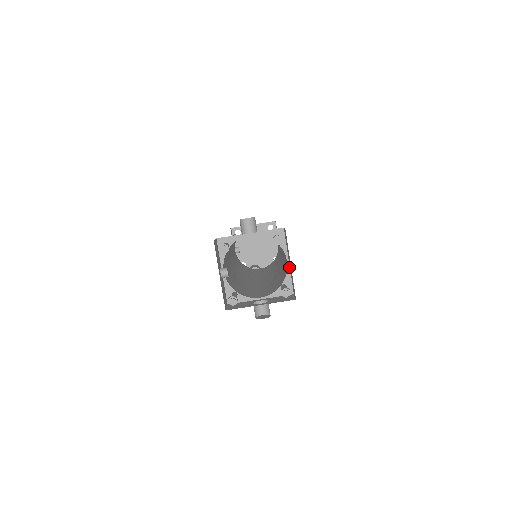
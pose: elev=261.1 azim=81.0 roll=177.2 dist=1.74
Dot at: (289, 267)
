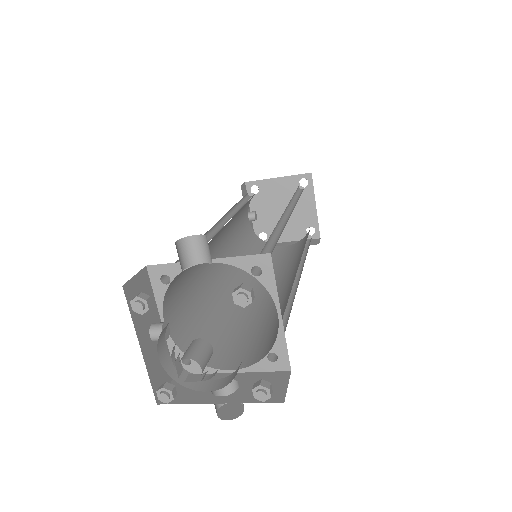
Dot at: (282, 325)
